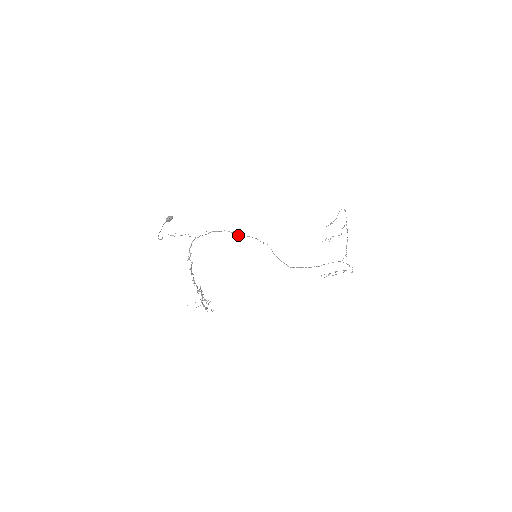
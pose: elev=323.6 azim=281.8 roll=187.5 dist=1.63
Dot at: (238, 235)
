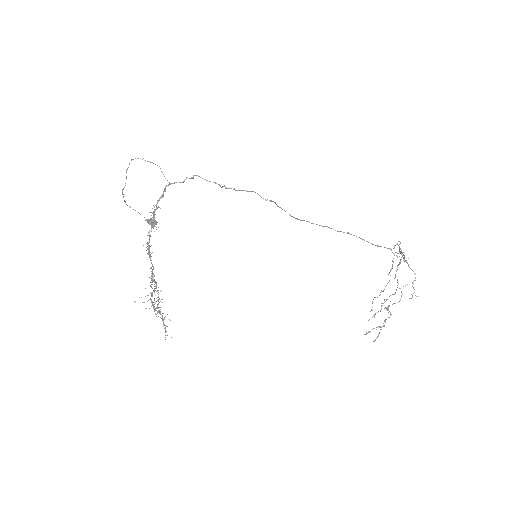
Dot at: (230, 188)
